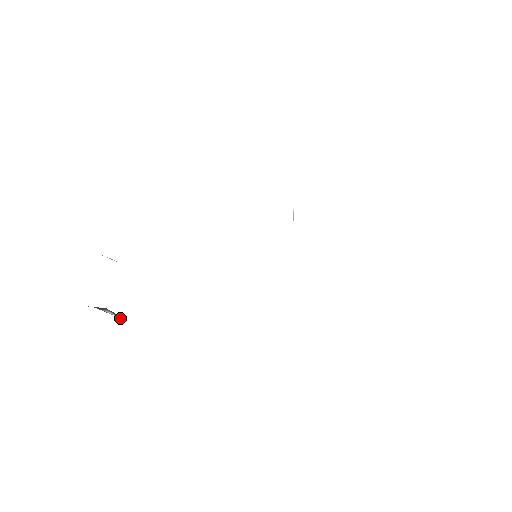
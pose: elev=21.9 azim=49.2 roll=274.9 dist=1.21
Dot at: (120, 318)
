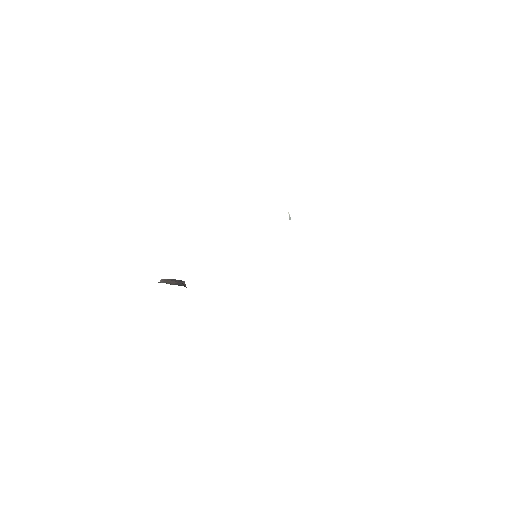
Dot at: occluded
